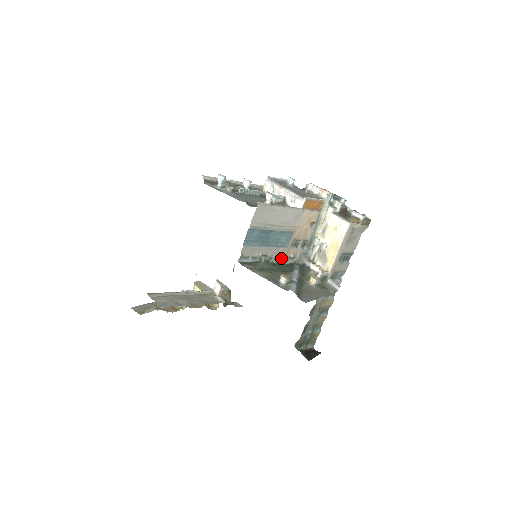
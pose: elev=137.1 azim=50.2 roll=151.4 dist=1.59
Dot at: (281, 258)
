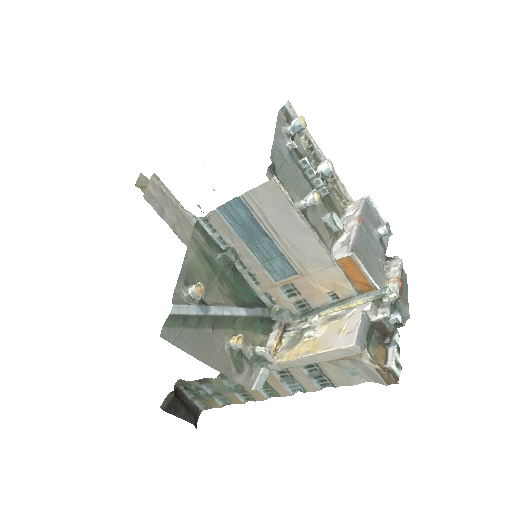
Dot at: (258, 283)
